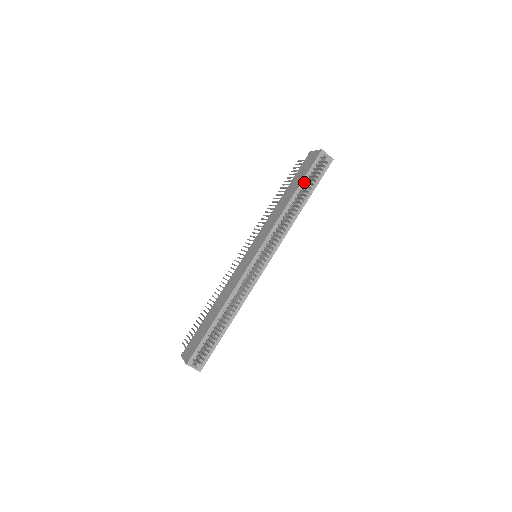
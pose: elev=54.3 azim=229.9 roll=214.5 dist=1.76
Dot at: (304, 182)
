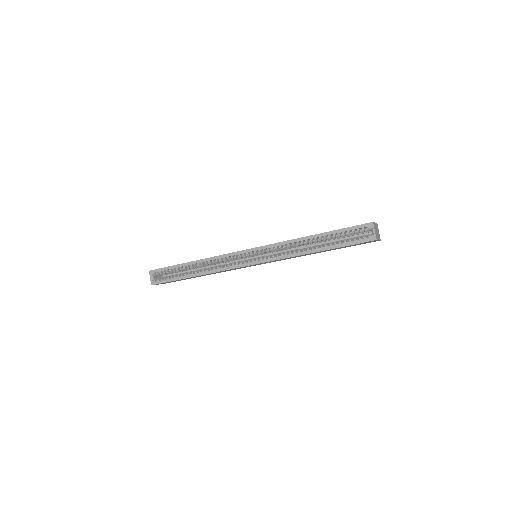
Dot at: (333, 233)
